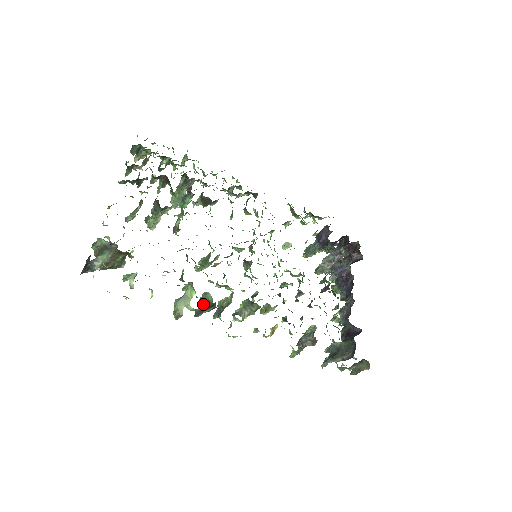
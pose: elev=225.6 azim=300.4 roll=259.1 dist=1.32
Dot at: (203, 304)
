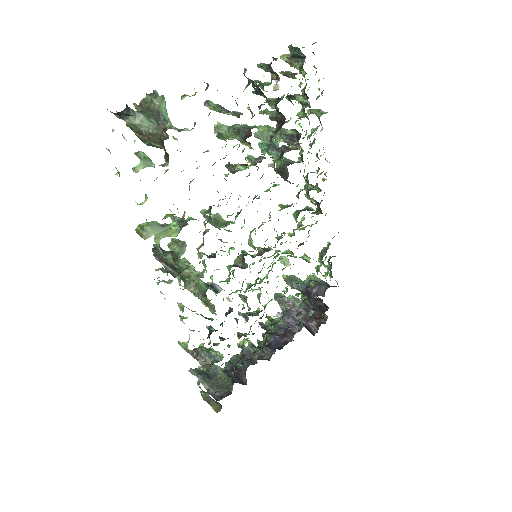
Dot at: (171, 253)
